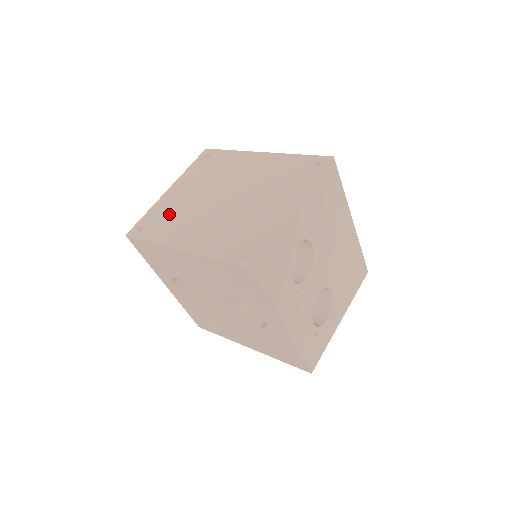
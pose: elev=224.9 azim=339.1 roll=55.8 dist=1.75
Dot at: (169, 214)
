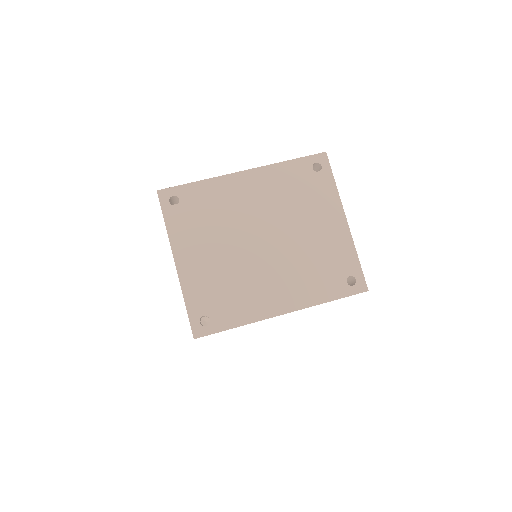
Dot at: (219, 289)
